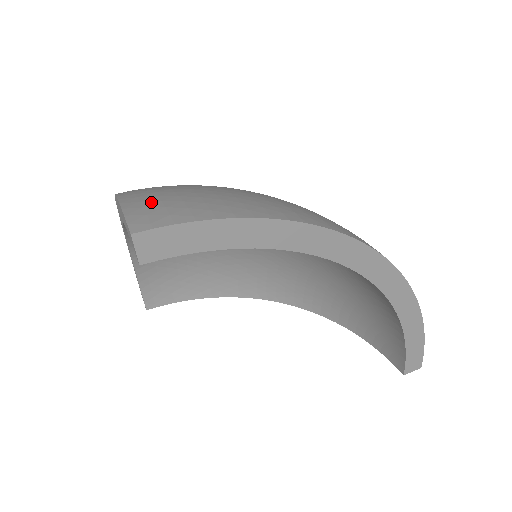
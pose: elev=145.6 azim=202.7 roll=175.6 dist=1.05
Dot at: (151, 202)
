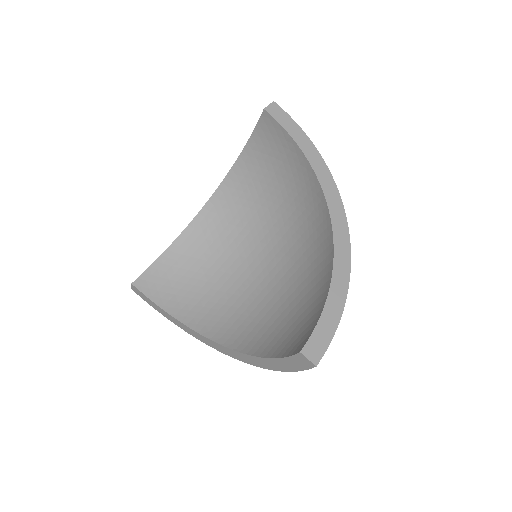
Dot at: occluded
